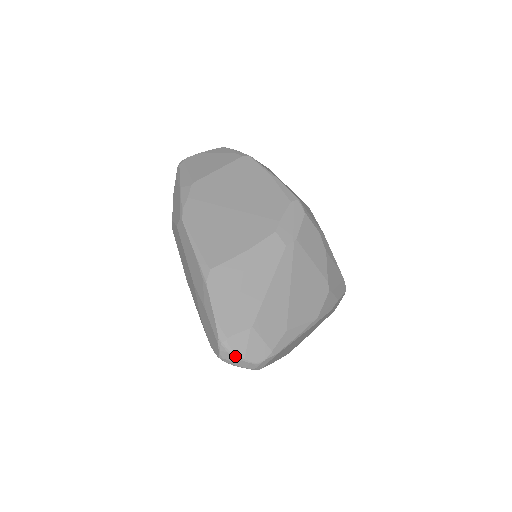
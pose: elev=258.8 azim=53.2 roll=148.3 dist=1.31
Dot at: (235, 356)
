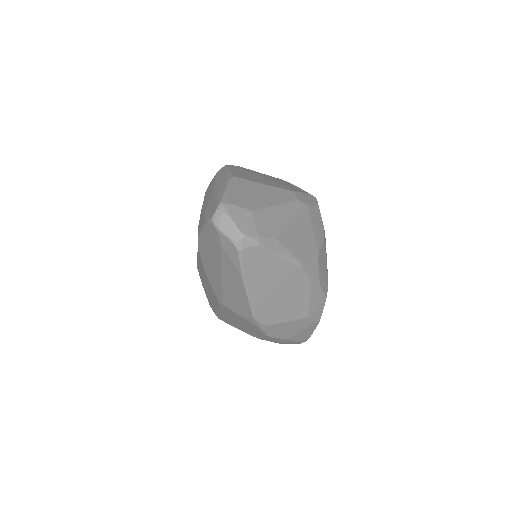
Dot at: (228, 218)
